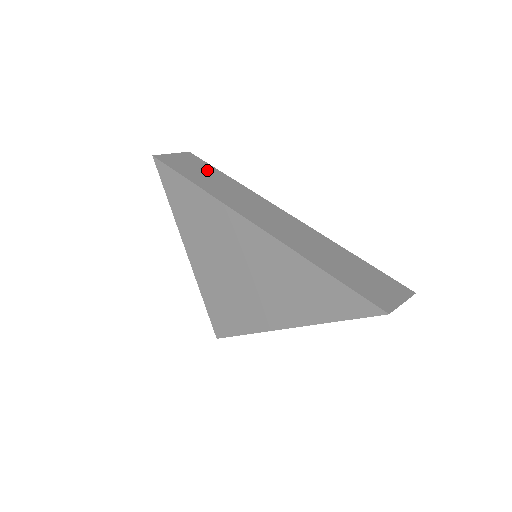
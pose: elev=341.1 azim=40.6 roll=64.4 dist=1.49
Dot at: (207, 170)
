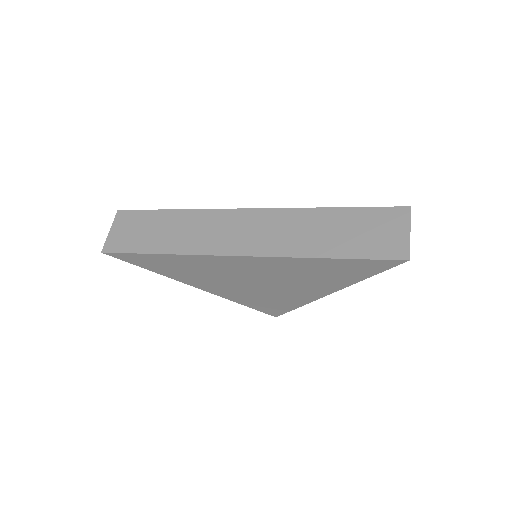
Dot at: (152, 221)
